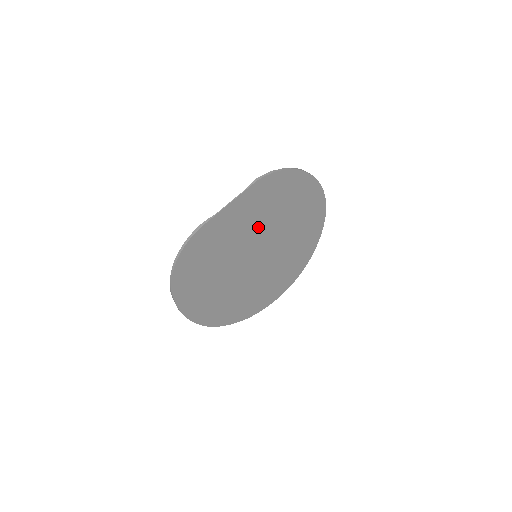
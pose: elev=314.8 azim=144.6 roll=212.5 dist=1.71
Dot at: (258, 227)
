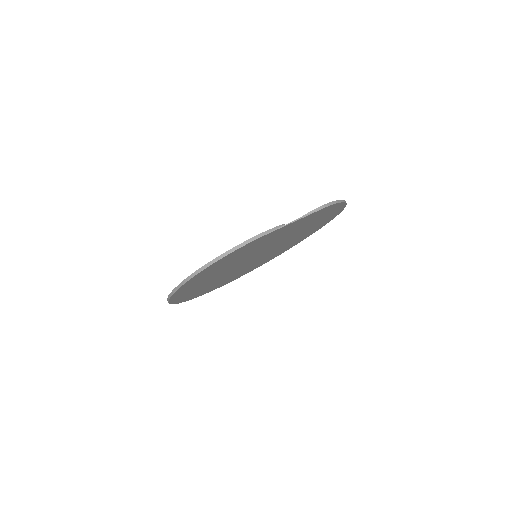
Dot at: (283, 237)
